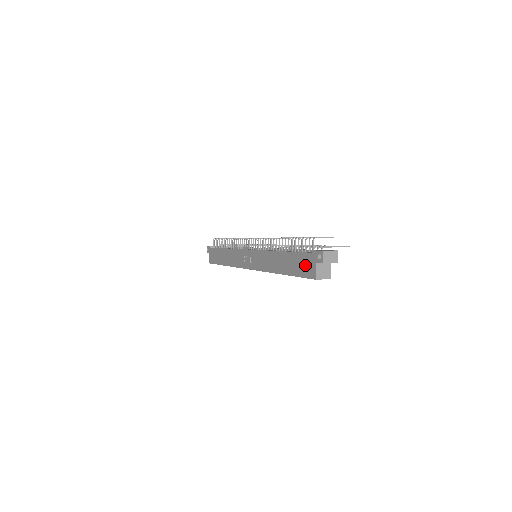
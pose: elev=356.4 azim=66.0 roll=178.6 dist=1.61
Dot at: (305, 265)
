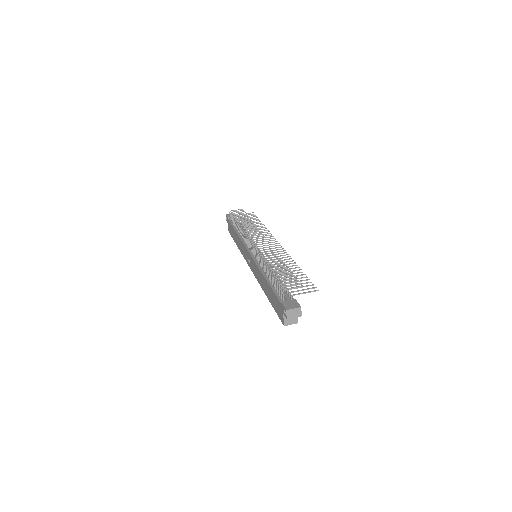
Dot at: (278, 308)
